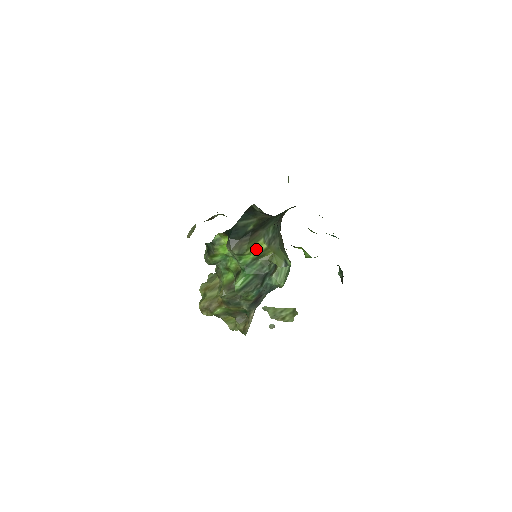
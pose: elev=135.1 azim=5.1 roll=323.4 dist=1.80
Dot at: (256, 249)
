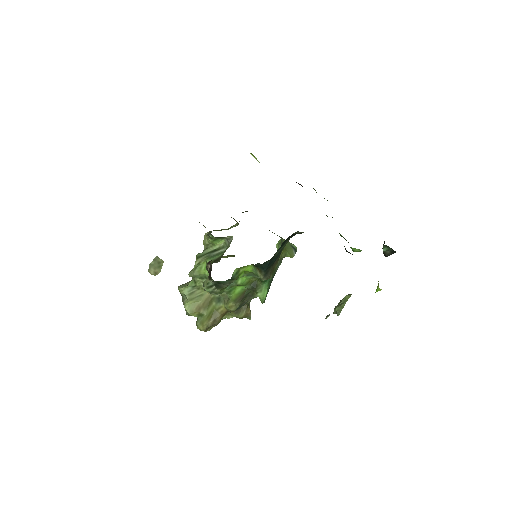
Dot at: occluded
